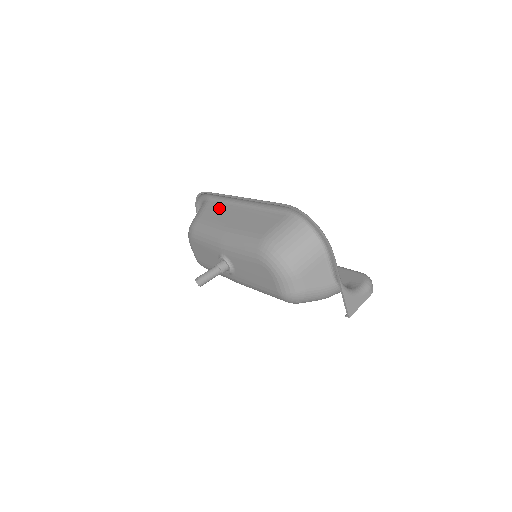
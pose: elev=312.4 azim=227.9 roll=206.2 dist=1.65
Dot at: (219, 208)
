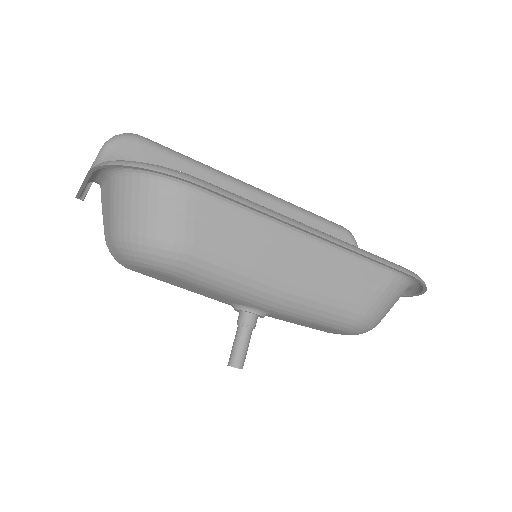
Dot at: (240, 226)
